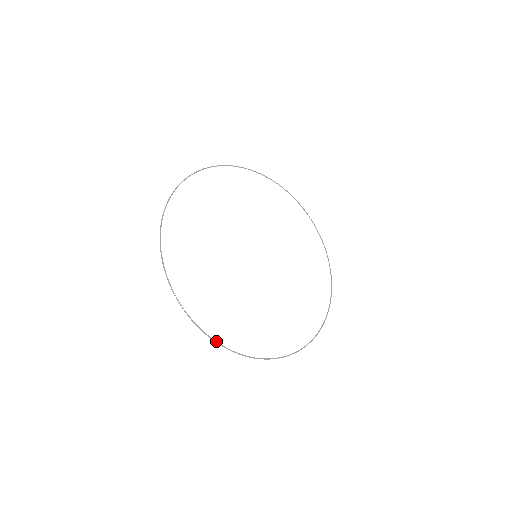
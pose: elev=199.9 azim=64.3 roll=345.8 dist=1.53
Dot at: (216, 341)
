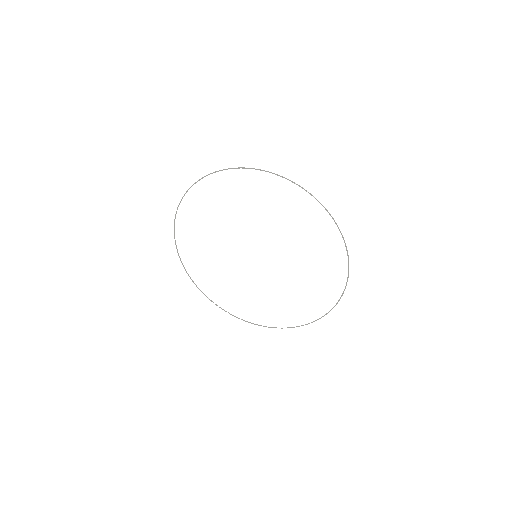
Dot at: (249, 322)
